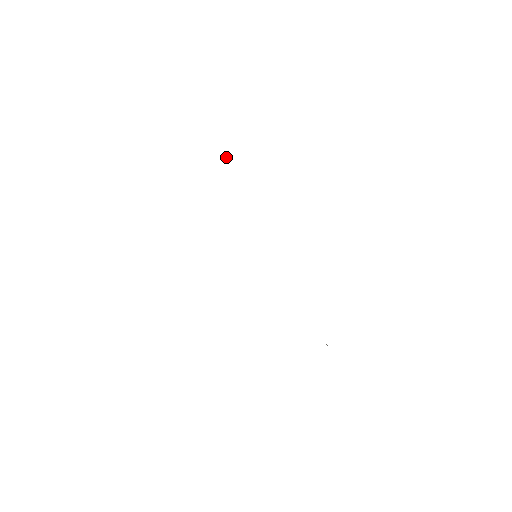
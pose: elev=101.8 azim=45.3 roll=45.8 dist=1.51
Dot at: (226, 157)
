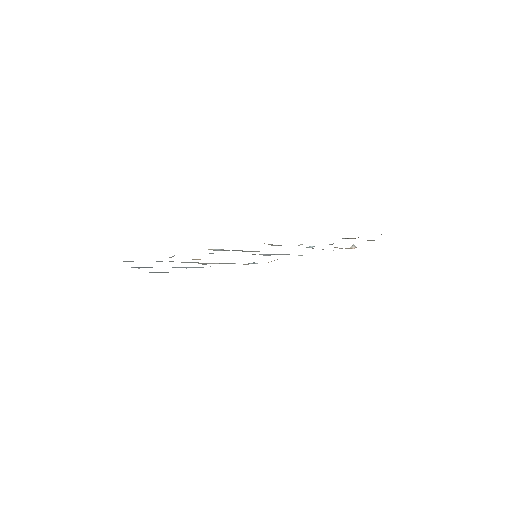
Dot at: (171, 257)
